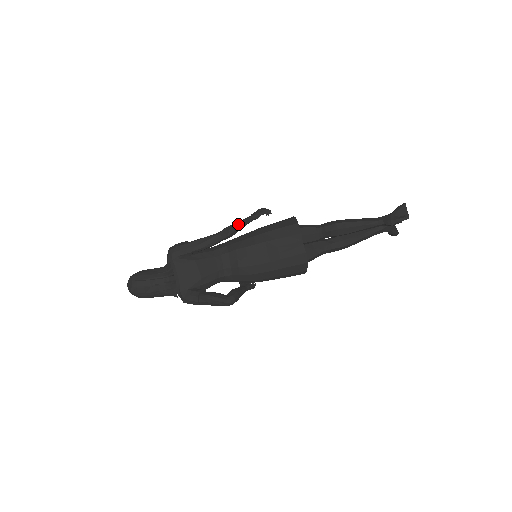
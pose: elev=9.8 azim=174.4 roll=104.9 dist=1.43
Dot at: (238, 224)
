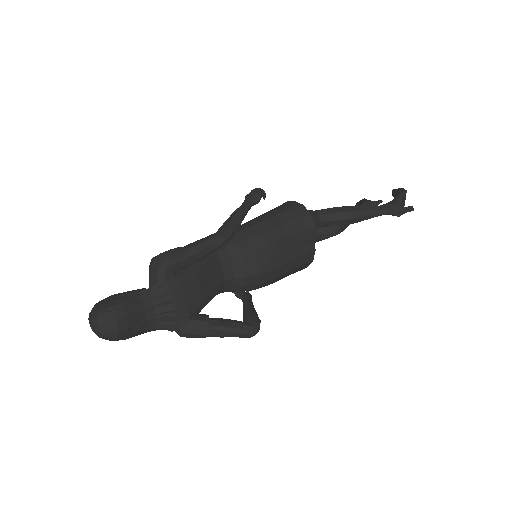
Dot at: (240, 216)
